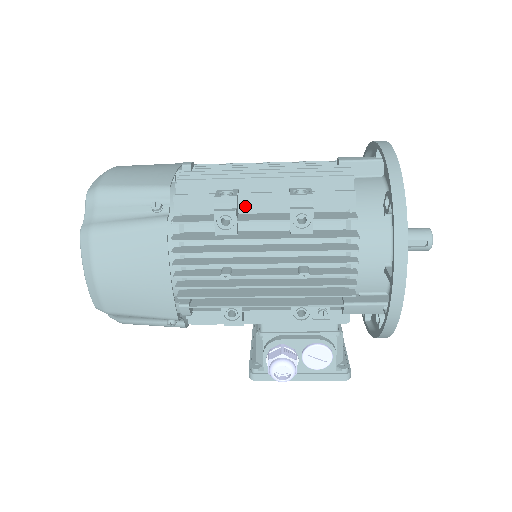
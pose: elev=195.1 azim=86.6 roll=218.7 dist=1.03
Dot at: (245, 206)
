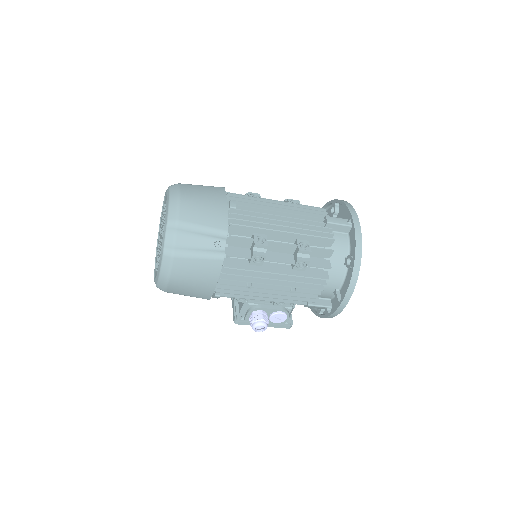
Dot at: (269, 248)
